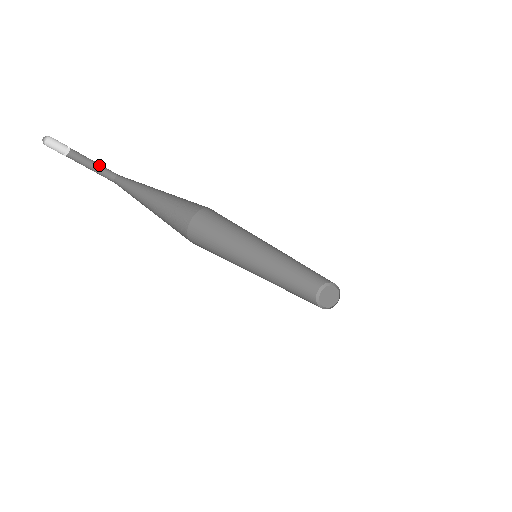
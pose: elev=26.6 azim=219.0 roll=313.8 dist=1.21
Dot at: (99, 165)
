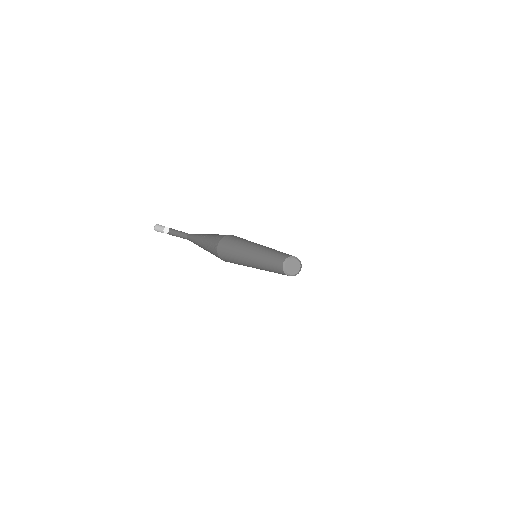
Dot at: (180, 231)
